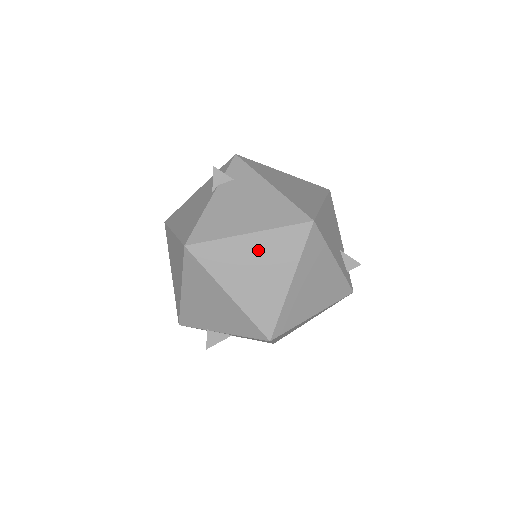
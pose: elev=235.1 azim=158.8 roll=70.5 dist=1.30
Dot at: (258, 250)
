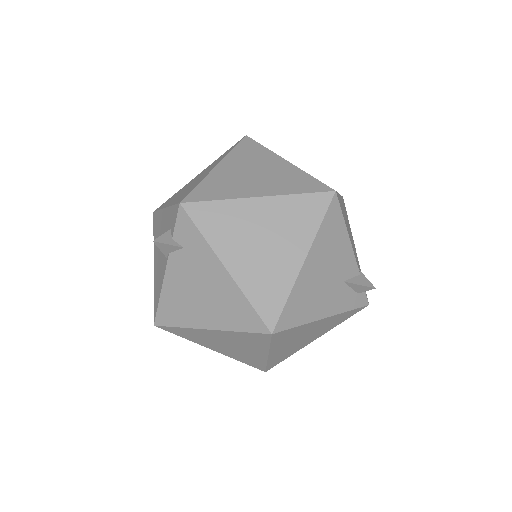
Dot at: (224, 338)
